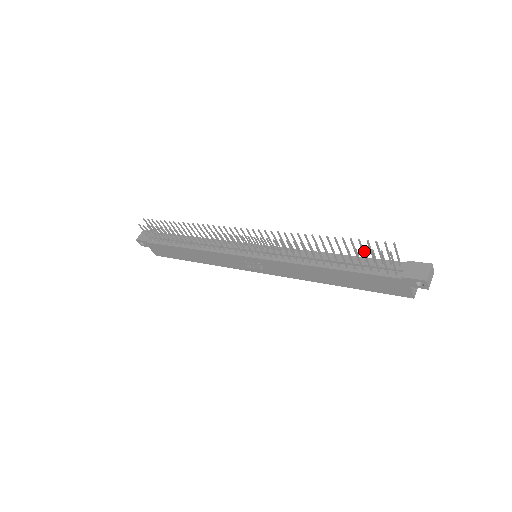
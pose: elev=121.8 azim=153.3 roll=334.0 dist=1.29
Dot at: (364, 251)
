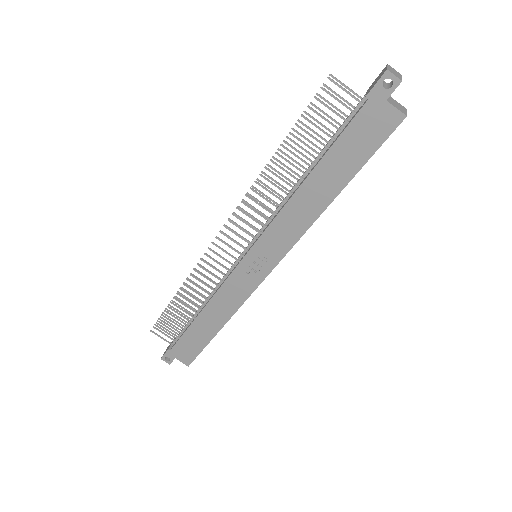
Dot at: (310, 108)
